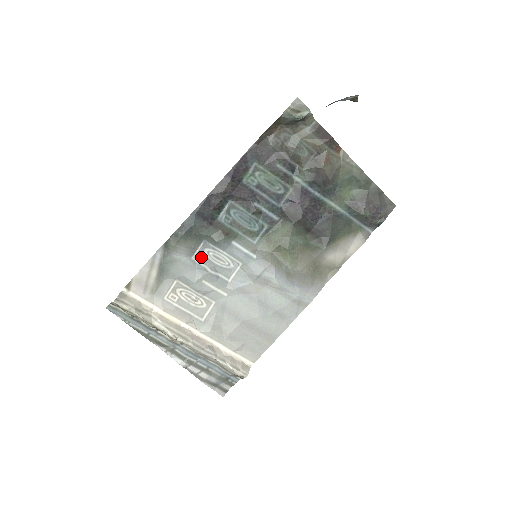
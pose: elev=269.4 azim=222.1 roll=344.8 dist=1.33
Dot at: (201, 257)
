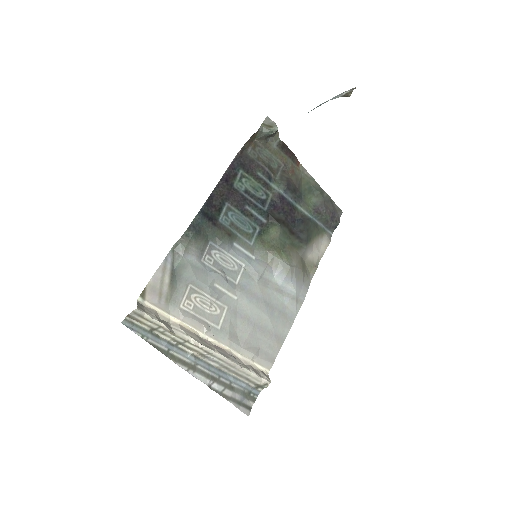
Dot at: (209, 259)
